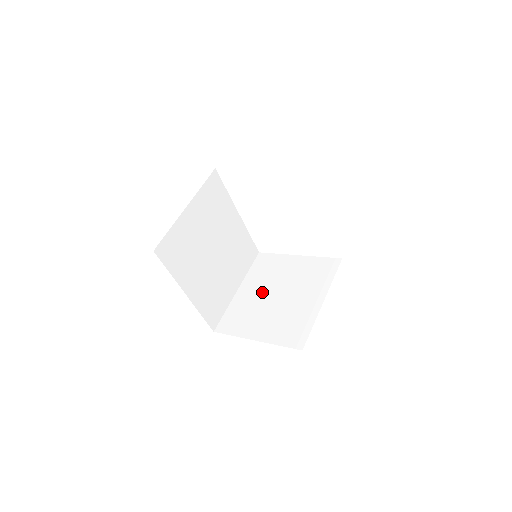
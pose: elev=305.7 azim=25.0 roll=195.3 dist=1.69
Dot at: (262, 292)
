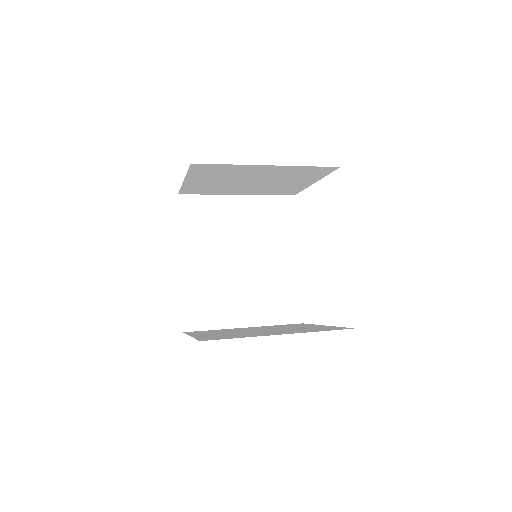
Dot at: (255, 329)
